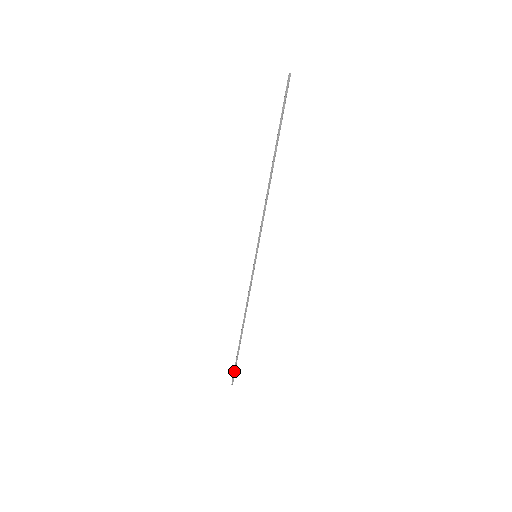
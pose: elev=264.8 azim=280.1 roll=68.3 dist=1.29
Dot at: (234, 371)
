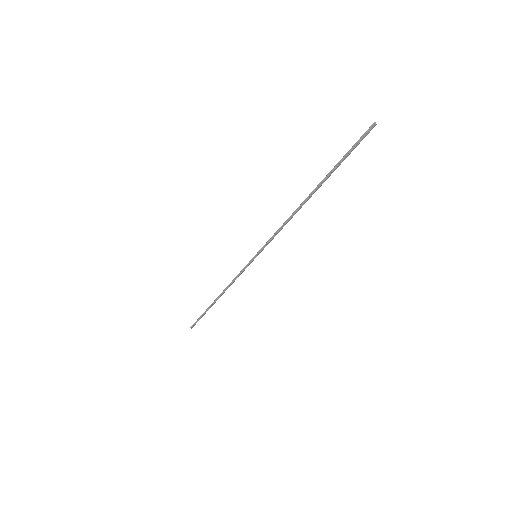
Dot at: (197, 321)
